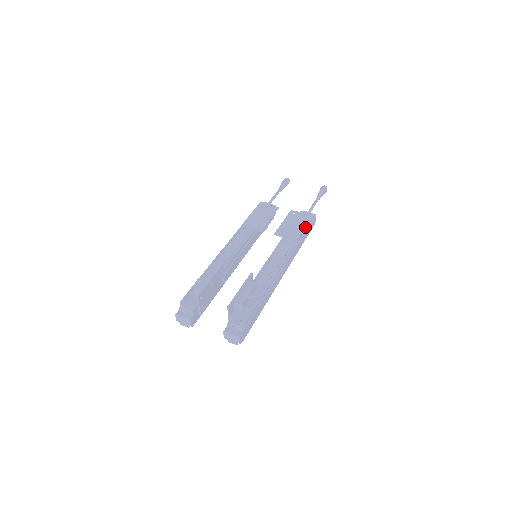
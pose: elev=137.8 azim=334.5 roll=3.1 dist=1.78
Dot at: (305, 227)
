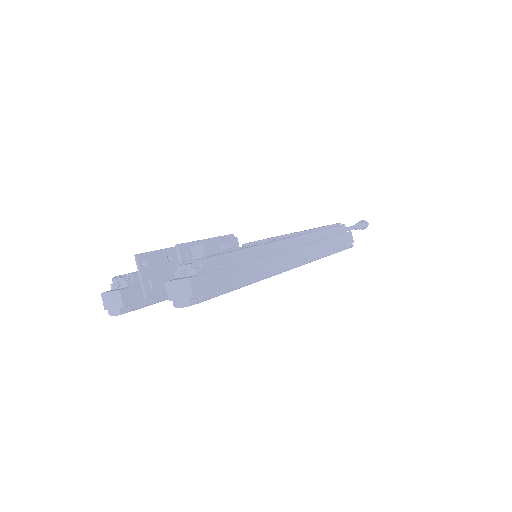
Dot at: (331, 228)
